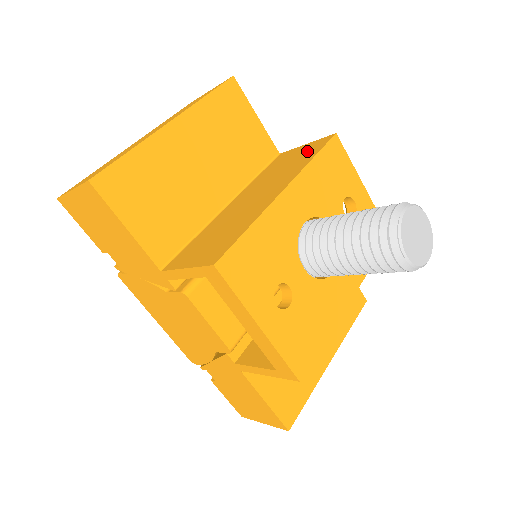
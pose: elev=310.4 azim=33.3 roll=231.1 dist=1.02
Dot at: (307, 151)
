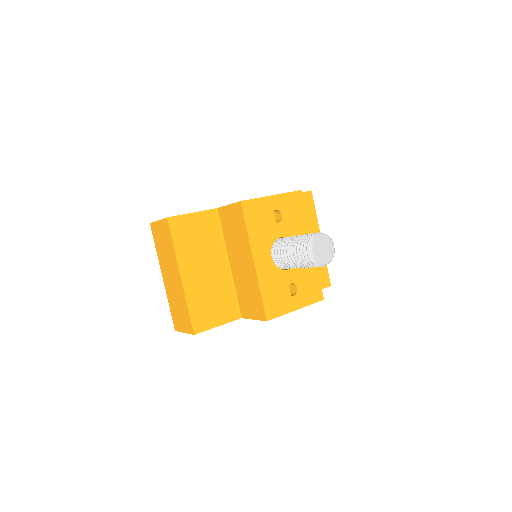
Dot at: (236, 218)
